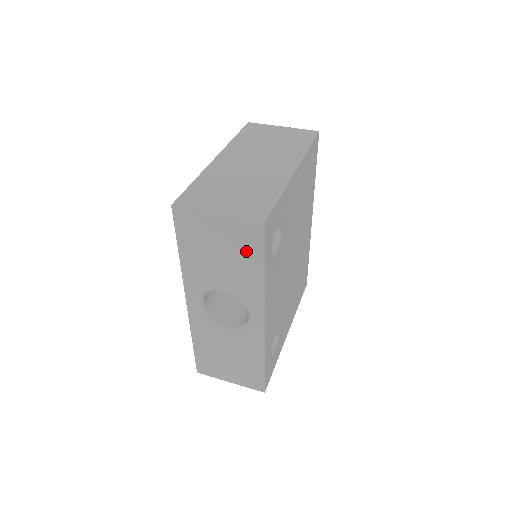
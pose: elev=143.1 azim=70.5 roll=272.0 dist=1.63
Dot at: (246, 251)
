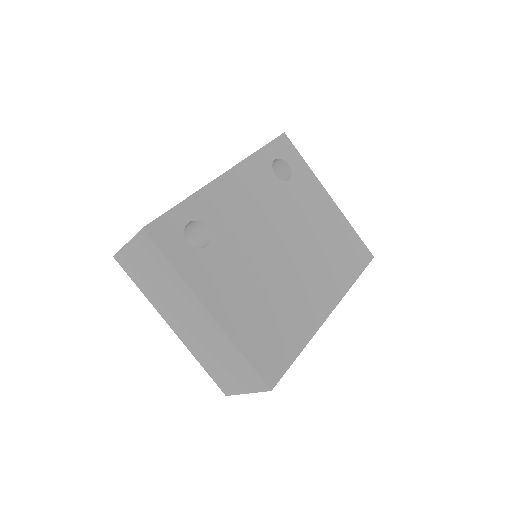
Dot at: occluded
